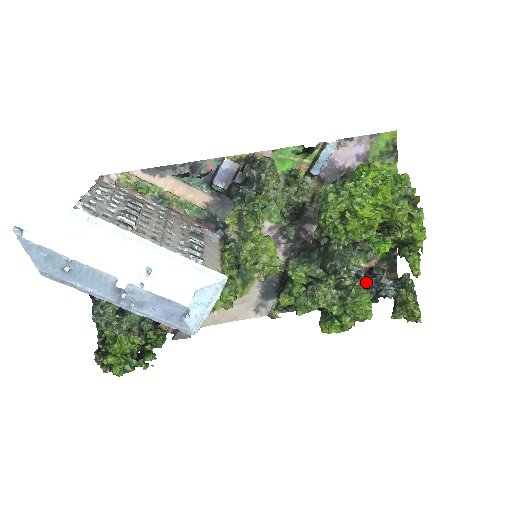
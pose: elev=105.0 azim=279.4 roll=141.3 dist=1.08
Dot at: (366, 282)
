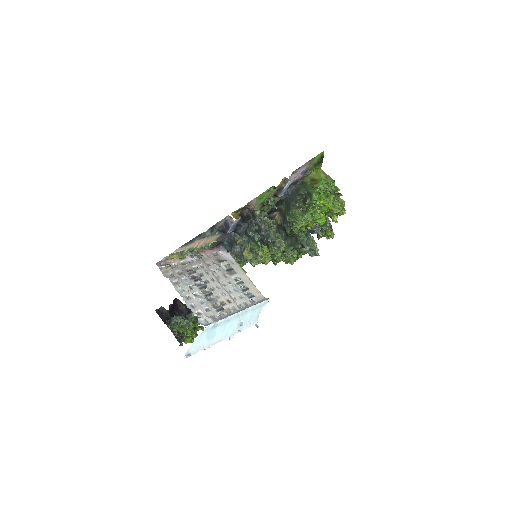
Dot at: occluded
